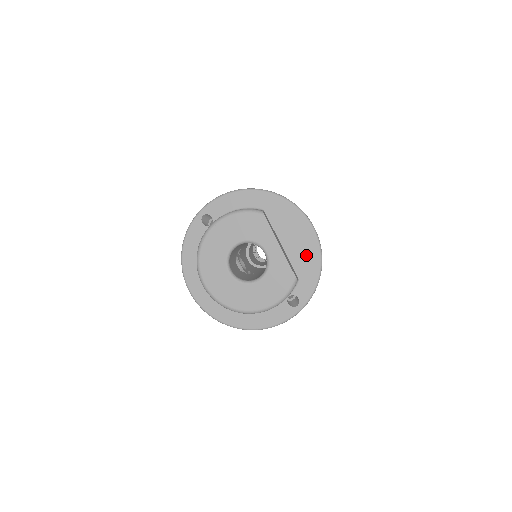
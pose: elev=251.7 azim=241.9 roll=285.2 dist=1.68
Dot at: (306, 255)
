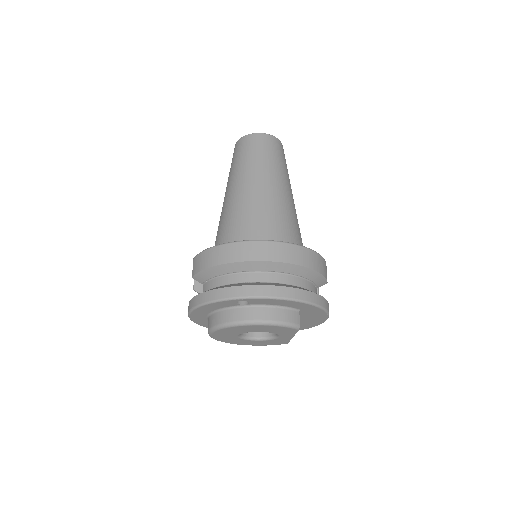
Dot at: (305, 325)
